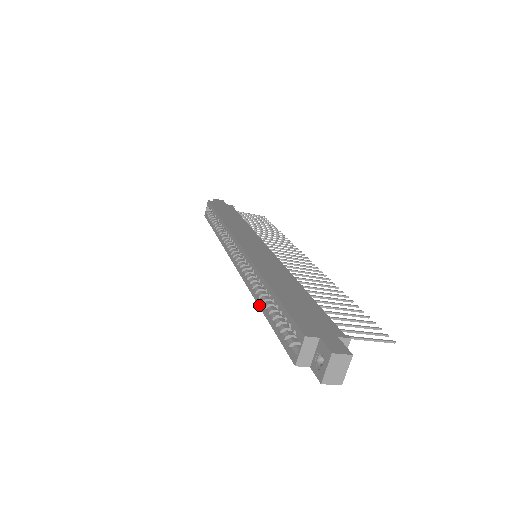
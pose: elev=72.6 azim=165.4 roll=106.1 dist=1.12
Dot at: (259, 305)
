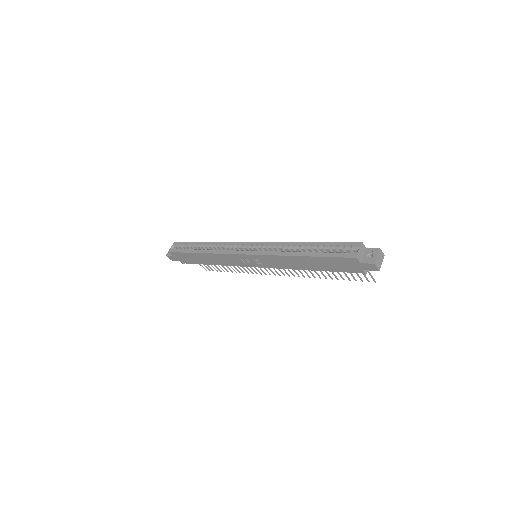
Dot at: (298, 255)
